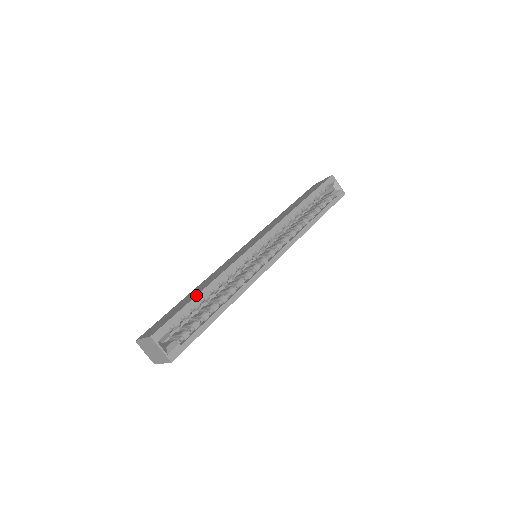
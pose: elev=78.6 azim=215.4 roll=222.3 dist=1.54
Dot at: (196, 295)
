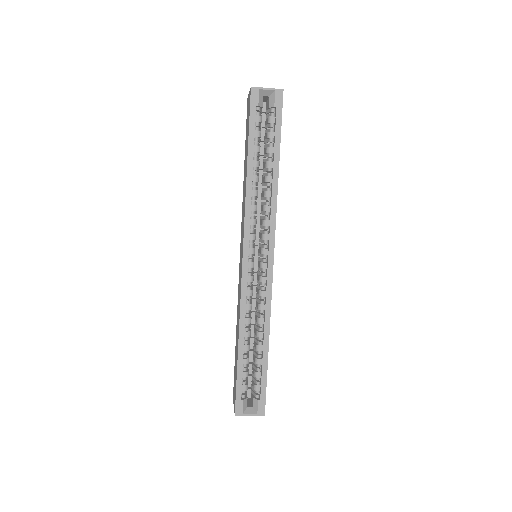
Dot at: (237, 358)
